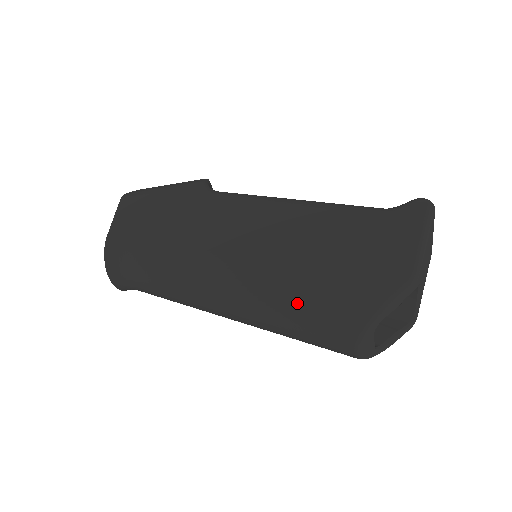
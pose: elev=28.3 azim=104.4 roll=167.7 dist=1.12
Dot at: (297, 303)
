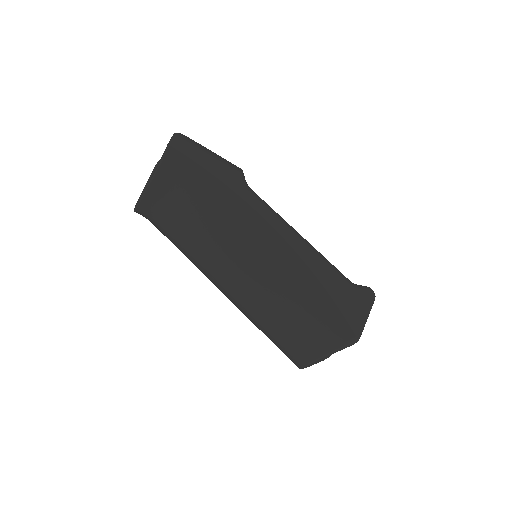
Dot at: (292, 315)
